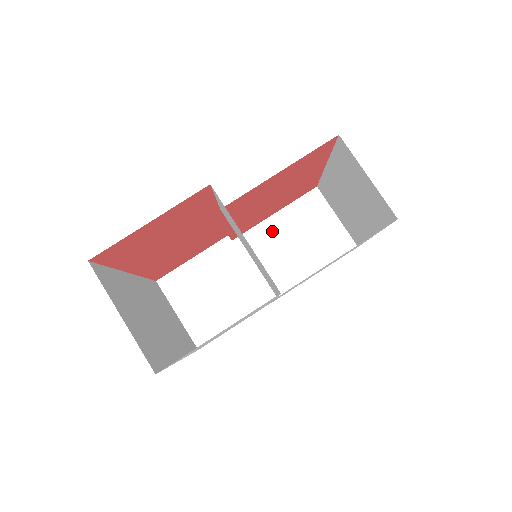
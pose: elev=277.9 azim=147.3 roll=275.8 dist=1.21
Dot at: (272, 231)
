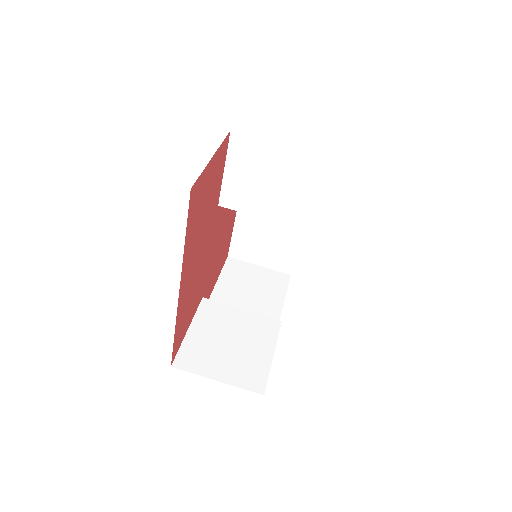
Dot at: (224, 298)
